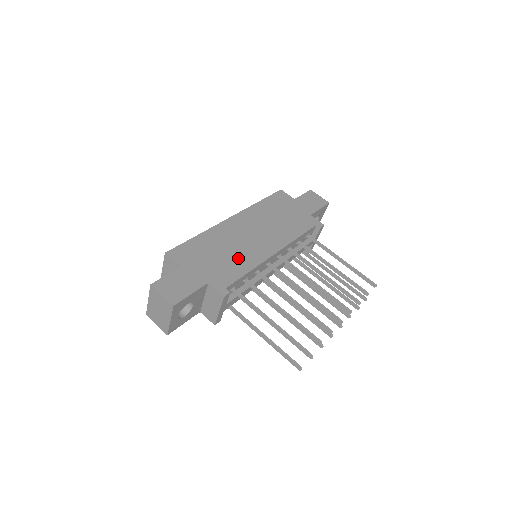
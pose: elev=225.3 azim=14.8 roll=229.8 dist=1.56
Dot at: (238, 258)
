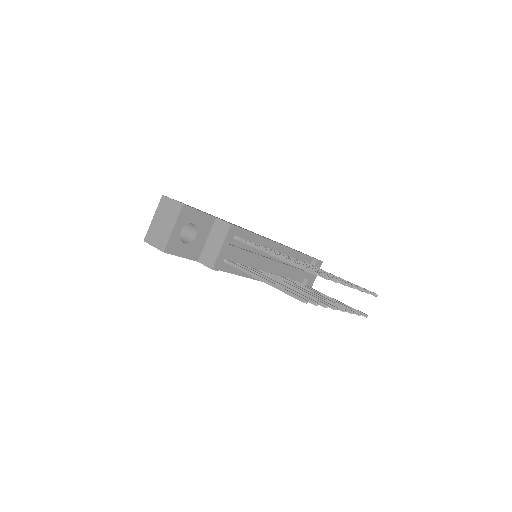
Dot at: occluded
